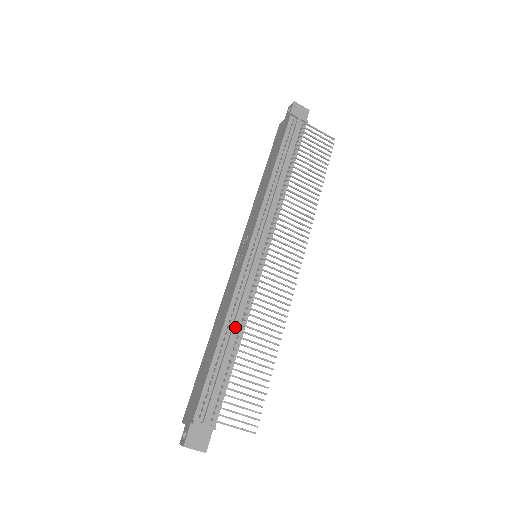
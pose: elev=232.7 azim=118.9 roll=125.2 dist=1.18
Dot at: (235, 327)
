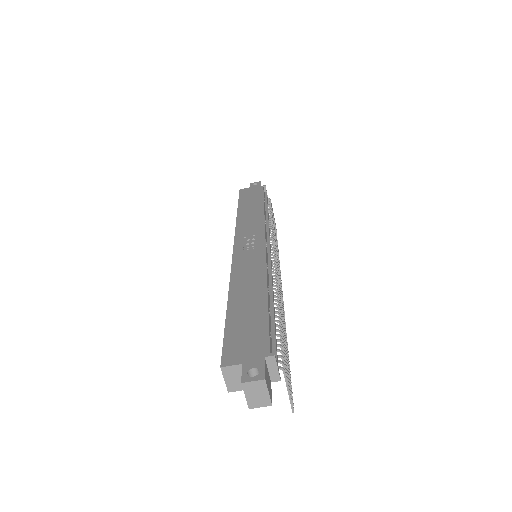
Dot at: (273, 293)
